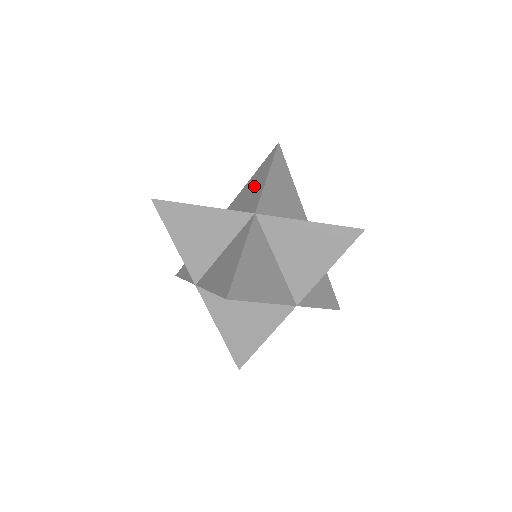
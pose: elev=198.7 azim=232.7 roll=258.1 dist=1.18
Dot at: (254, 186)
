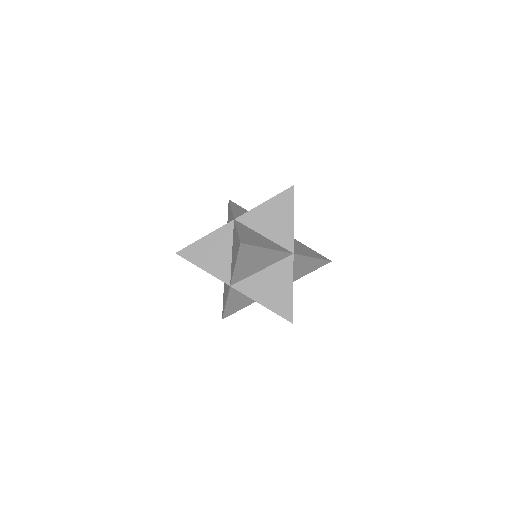
Dot at: occluded
